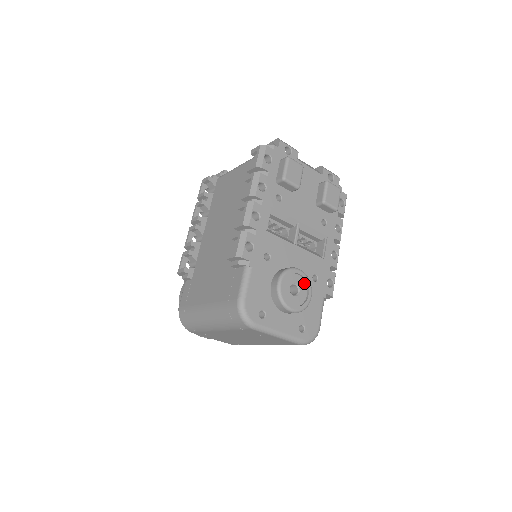
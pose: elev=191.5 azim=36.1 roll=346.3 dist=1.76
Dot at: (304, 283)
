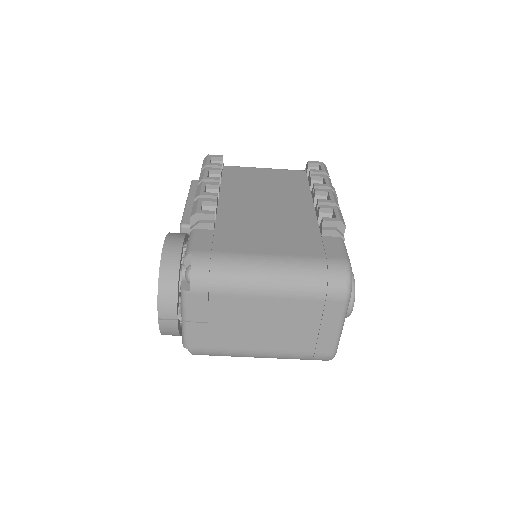
Dot at: occluded
